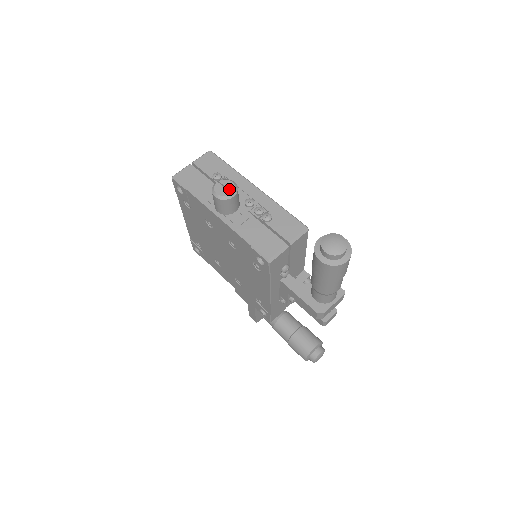
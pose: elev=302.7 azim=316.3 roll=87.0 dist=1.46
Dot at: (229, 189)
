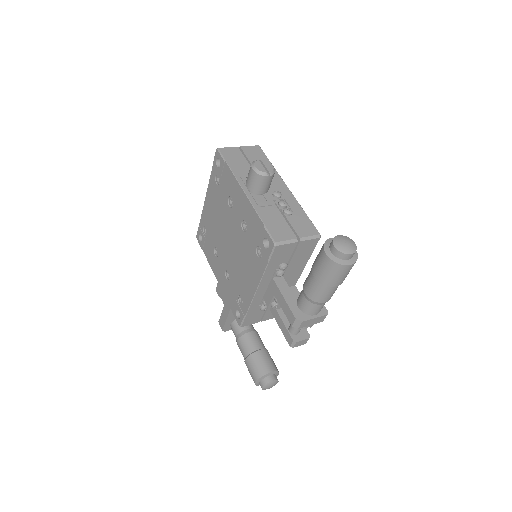
Dot at: (267, 168)
